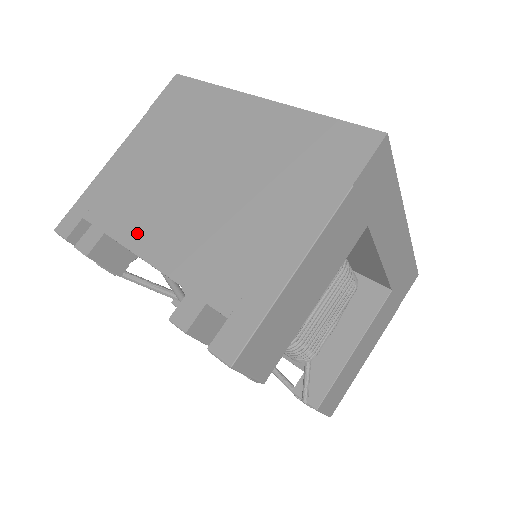
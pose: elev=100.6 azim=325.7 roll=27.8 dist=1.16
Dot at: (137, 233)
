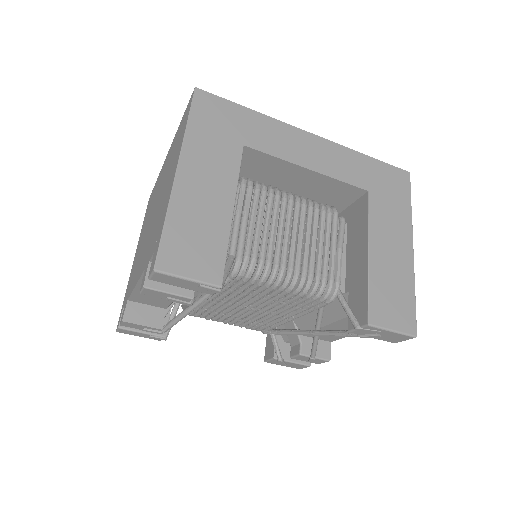
Dot at: (135, 279)
